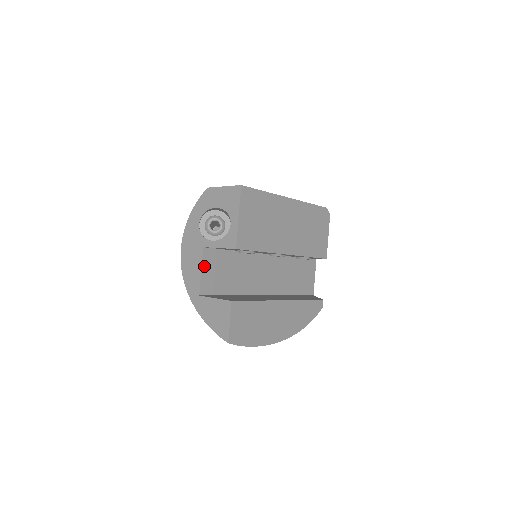
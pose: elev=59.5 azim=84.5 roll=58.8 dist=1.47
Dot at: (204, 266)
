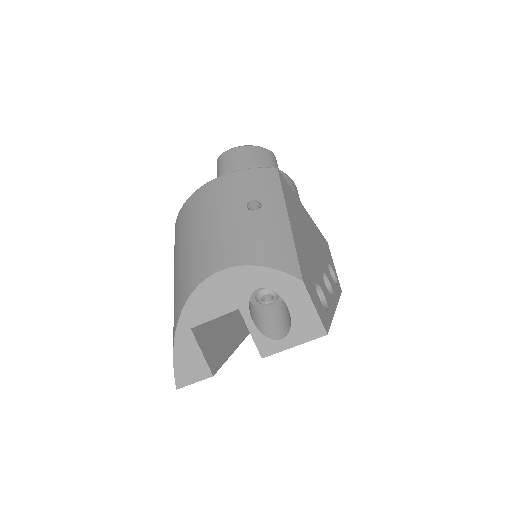
Dot at: (221, 315)
